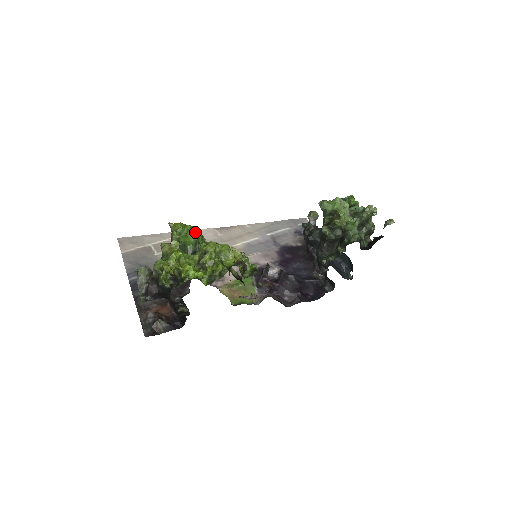
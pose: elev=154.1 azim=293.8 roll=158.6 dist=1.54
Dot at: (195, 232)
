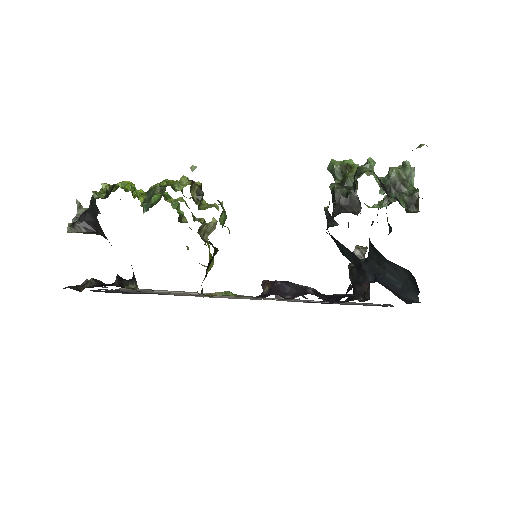
Dot at: (167, 193)
